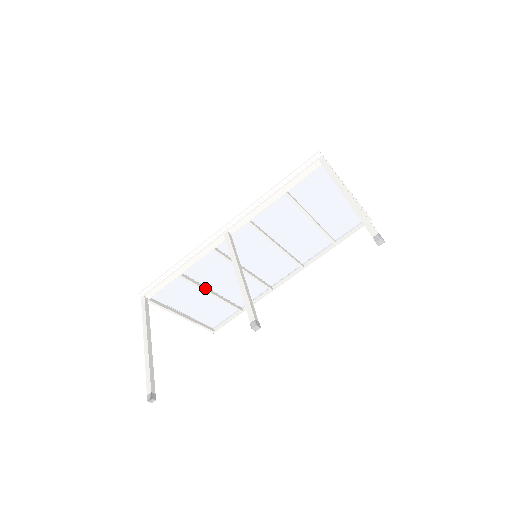
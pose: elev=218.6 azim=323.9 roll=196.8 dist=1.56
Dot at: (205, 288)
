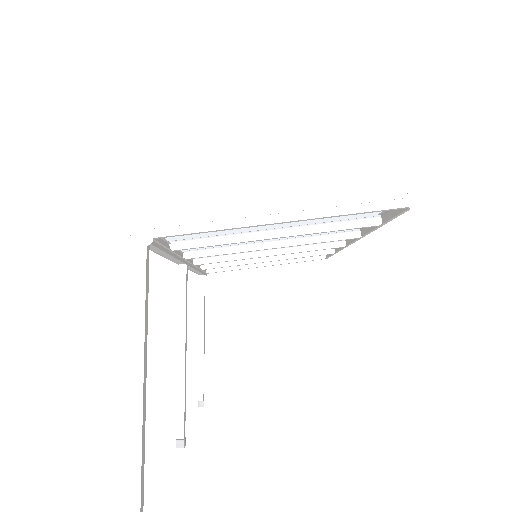
Dot at: (250, 261)
